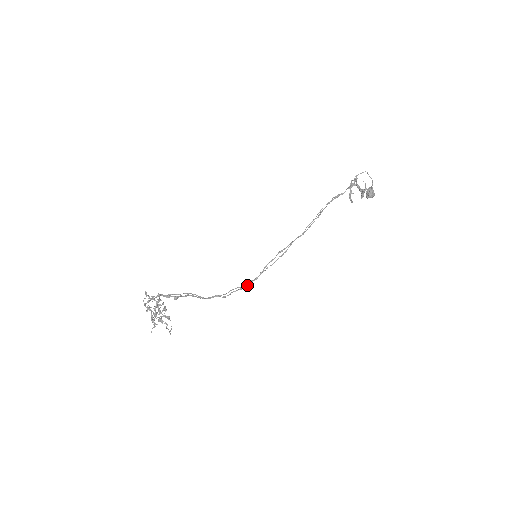
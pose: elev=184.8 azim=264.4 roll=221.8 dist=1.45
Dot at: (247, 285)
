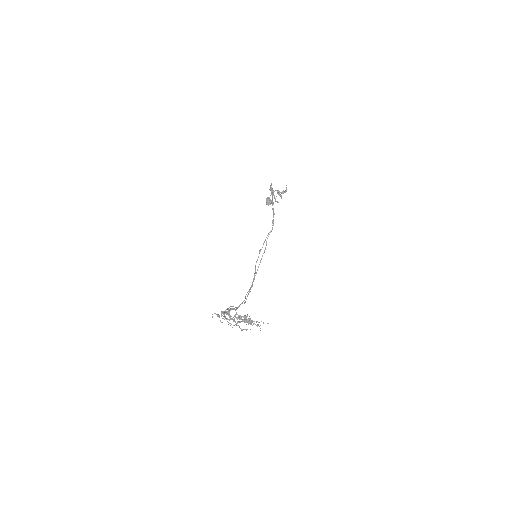
Dot at: (251, 287)
